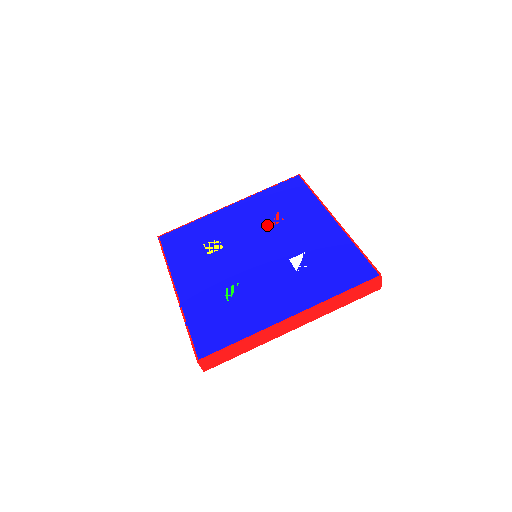
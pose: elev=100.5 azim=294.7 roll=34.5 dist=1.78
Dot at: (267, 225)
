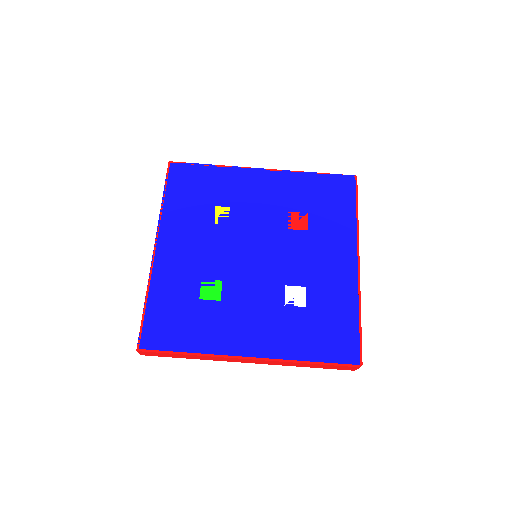
Dot at: (287, 224)
